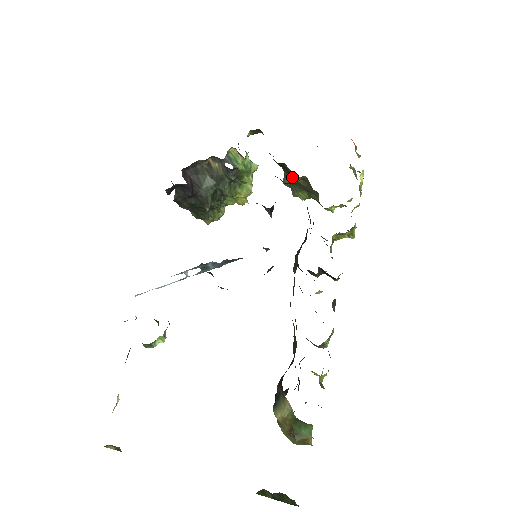
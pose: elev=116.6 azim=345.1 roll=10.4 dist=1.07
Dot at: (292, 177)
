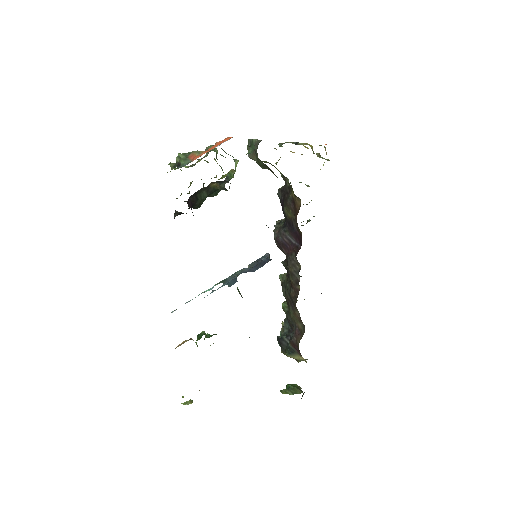
Dot at: (266, 165)
